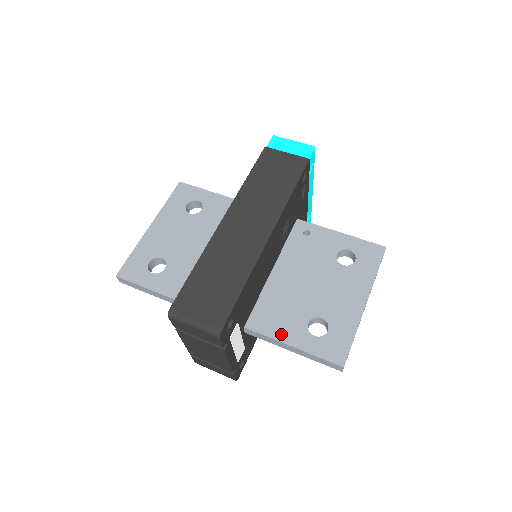
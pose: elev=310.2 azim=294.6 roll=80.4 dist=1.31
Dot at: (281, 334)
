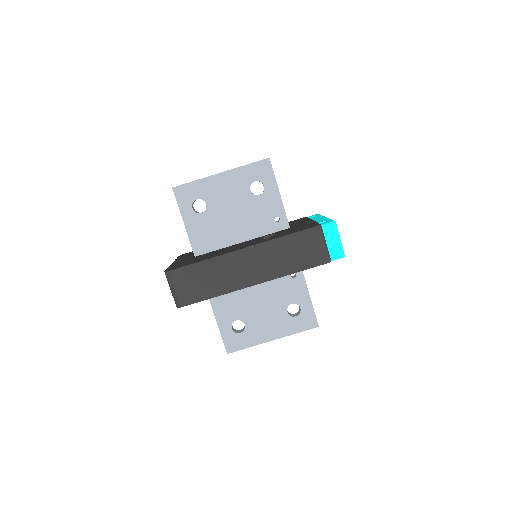
Dot at: (219, 312)
